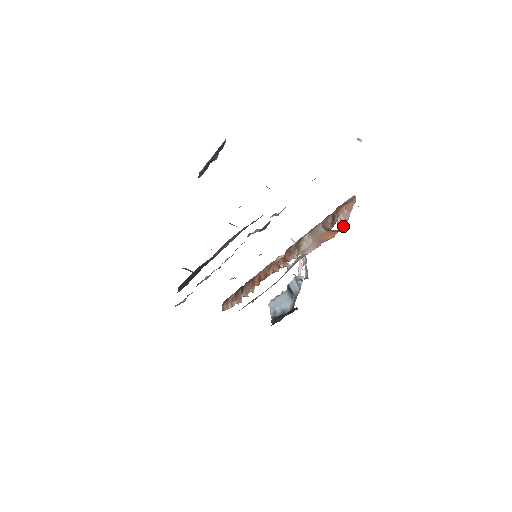
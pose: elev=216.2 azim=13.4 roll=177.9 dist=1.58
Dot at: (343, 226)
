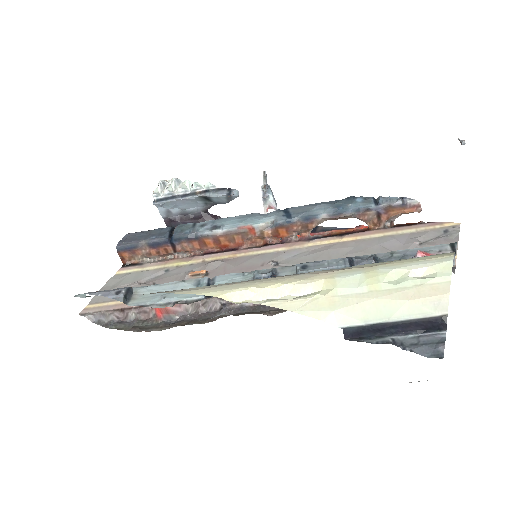
Dot at: (386, 224)
